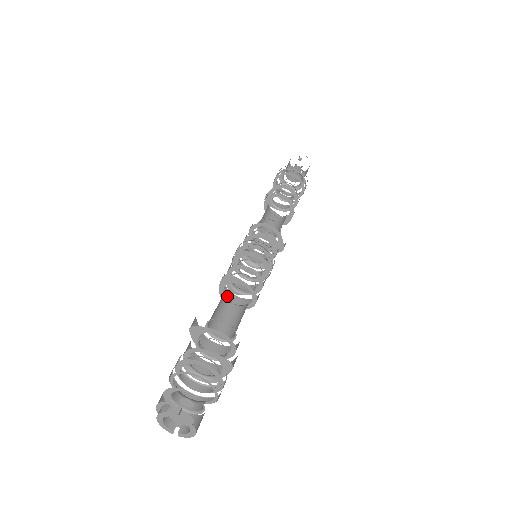
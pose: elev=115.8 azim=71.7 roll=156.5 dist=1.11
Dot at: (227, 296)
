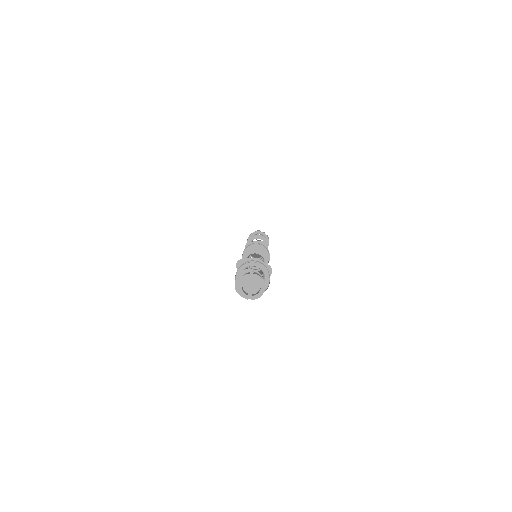
Dot at: occluded
